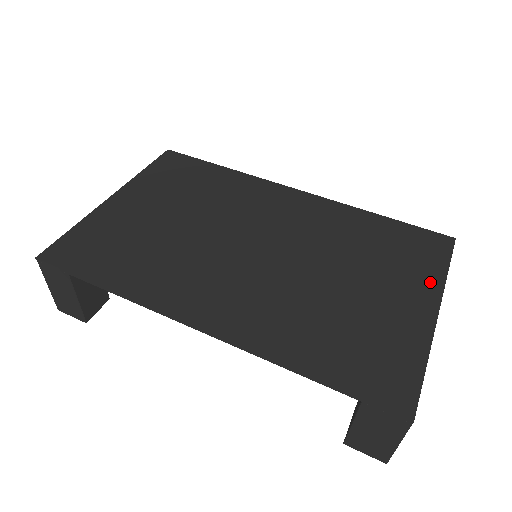
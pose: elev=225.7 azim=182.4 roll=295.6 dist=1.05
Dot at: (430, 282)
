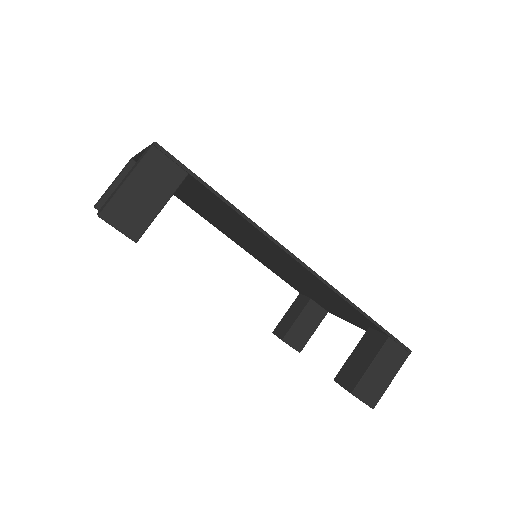
Dot at: occluded
